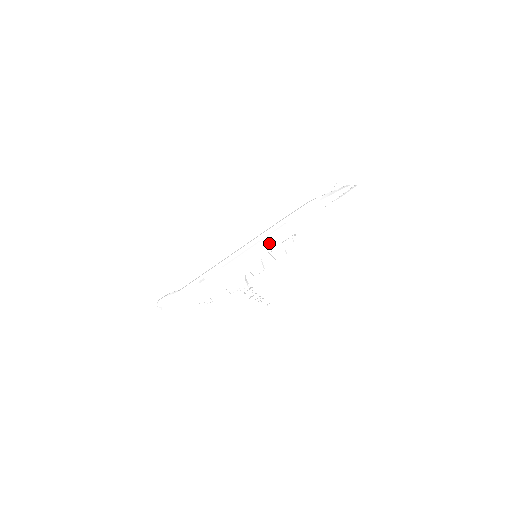
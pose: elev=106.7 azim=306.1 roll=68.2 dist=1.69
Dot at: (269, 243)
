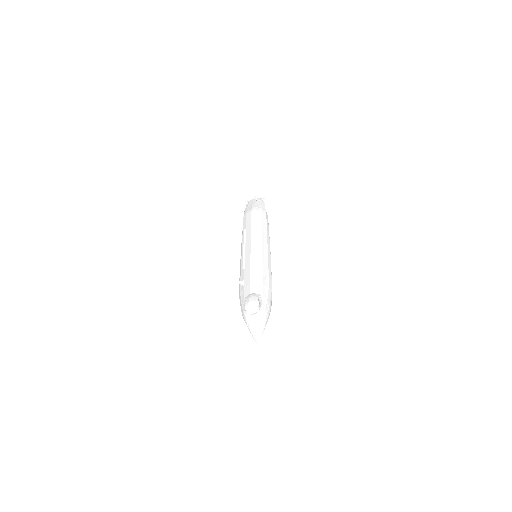
Dot at: (269, 242)
